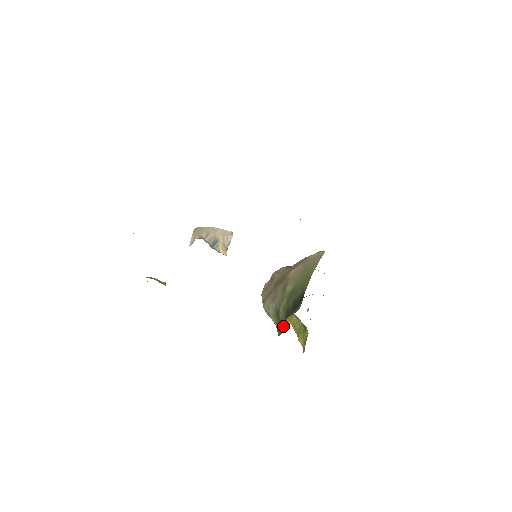
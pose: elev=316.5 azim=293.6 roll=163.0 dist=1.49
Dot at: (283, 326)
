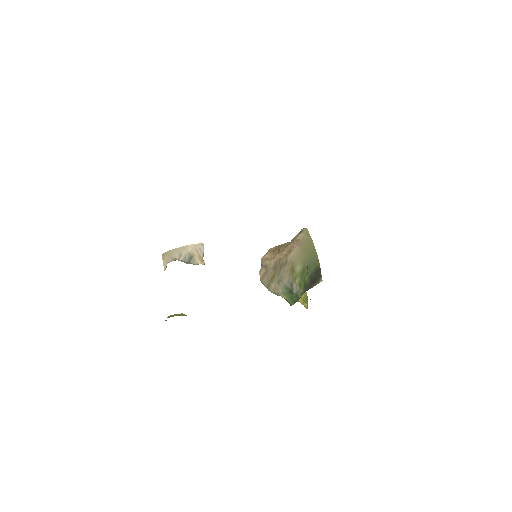
Dot at: (299, 298)
